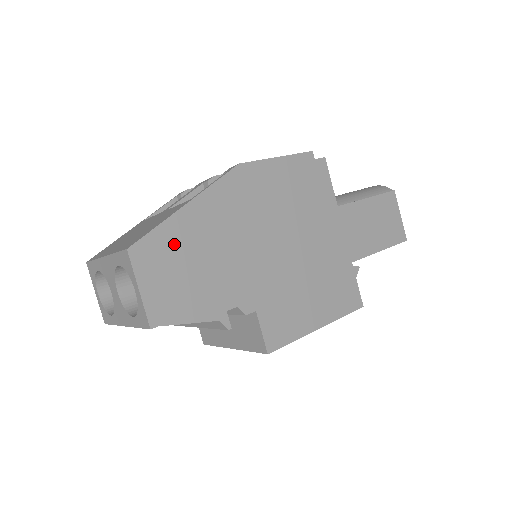
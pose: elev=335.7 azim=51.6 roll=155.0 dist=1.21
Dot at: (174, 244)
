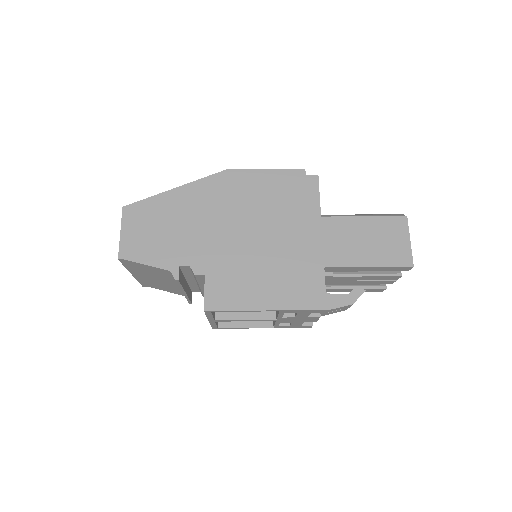
Dot at: (156, 211)
